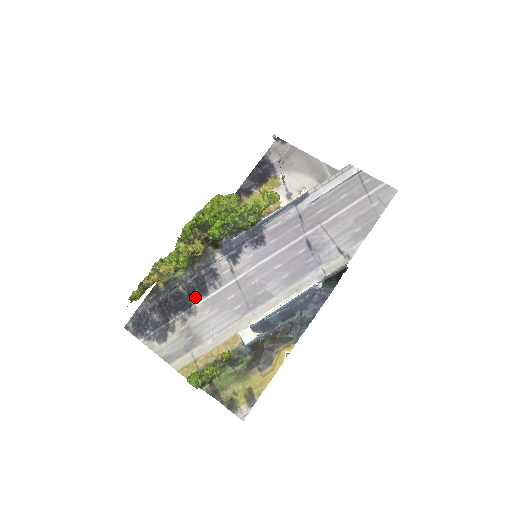
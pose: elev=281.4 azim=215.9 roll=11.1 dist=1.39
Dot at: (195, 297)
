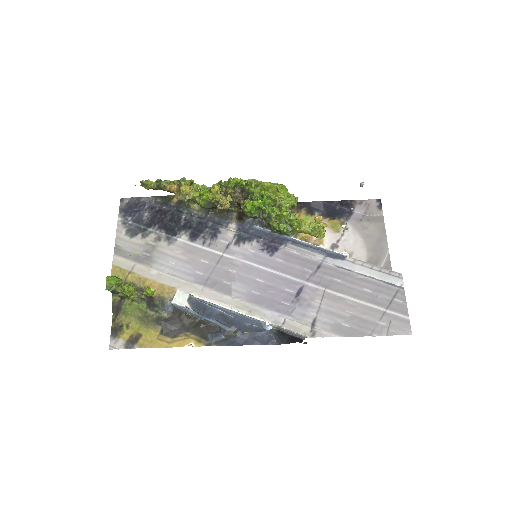
Dot at: (184, 233)
